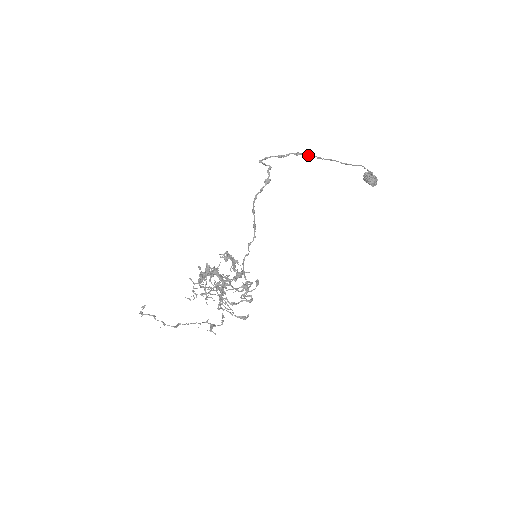
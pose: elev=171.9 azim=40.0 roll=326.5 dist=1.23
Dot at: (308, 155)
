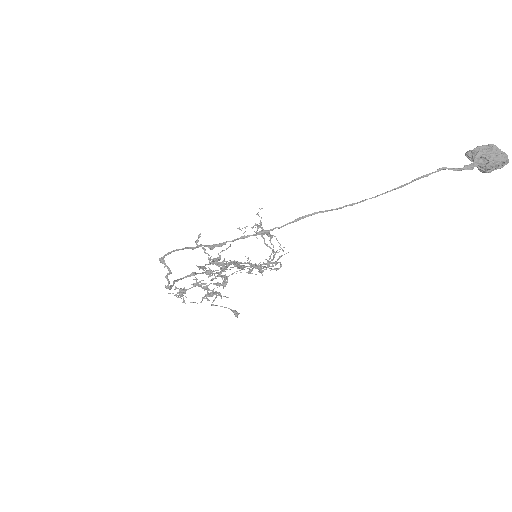
Dot at: (234, 240)
